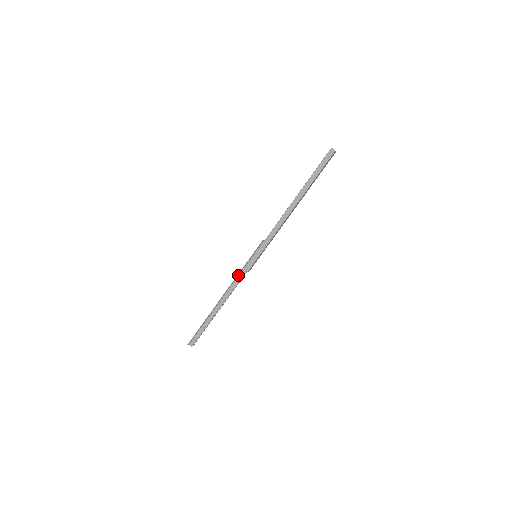
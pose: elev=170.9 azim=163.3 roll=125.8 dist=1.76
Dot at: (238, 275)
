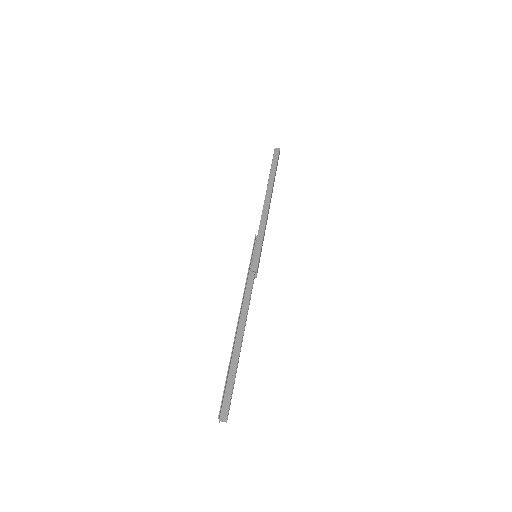
Dot at: (246, 283)
